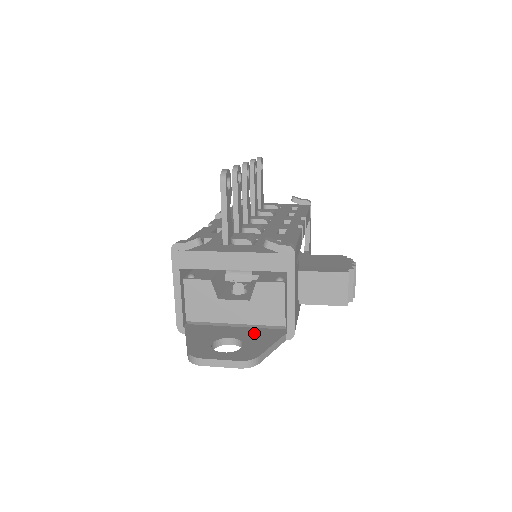
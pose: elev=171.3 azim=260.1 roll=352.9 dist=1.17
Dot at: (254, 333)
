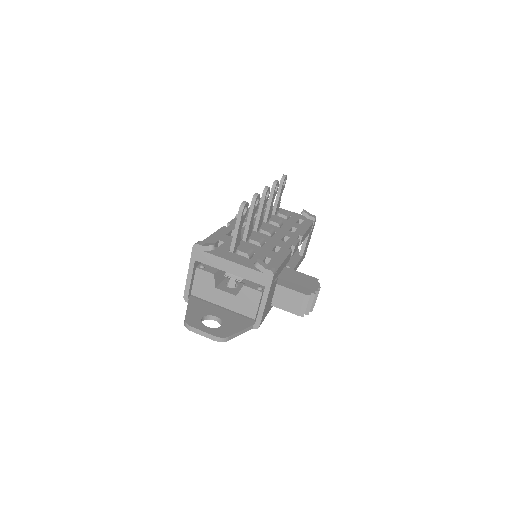
Dot at: (233, 317)
